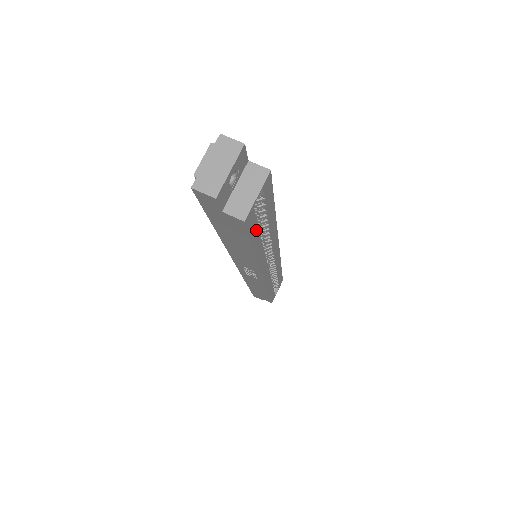
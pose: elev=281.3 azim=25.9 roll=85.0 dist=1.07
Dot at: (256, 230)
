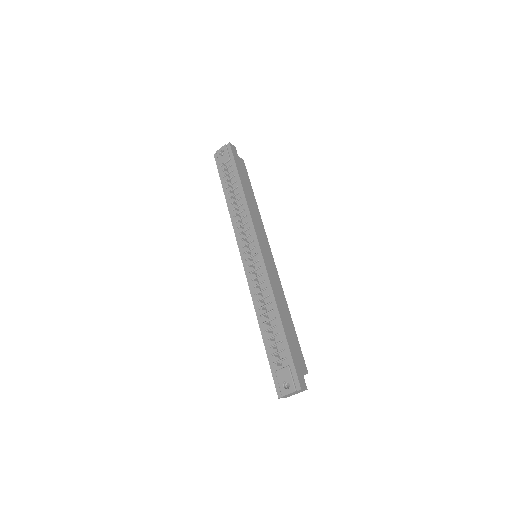
Dot at: occluded
